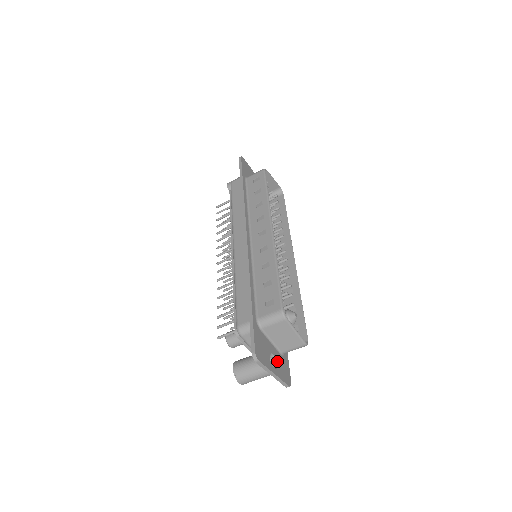
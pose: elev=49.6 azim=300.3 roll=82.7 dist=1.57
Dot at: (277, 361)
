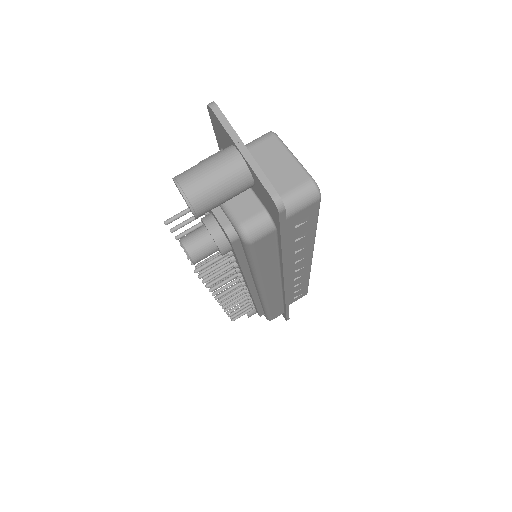
Dot at: occluded
